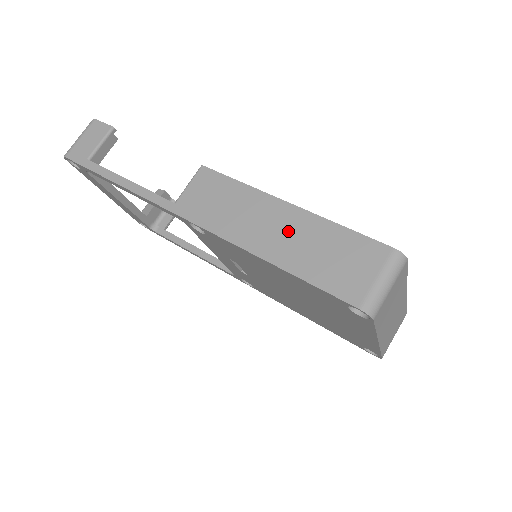
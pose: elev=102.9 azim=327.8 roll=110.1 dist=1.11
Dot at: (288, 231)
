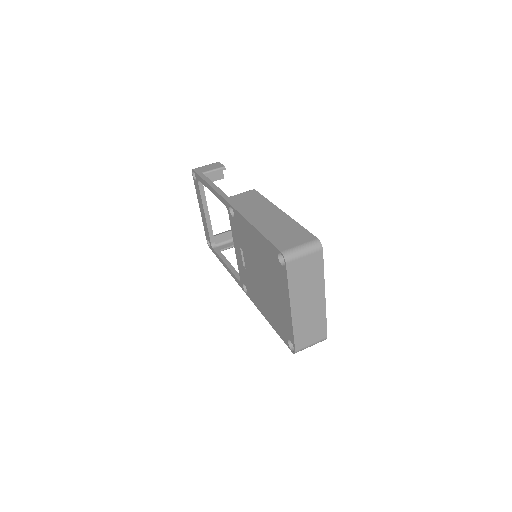
Dot at: (273, 219)
